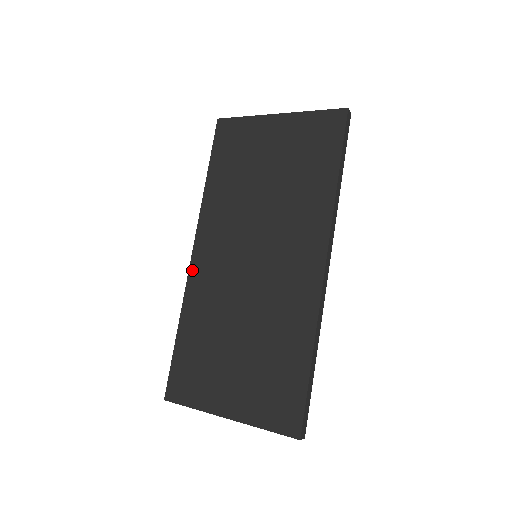
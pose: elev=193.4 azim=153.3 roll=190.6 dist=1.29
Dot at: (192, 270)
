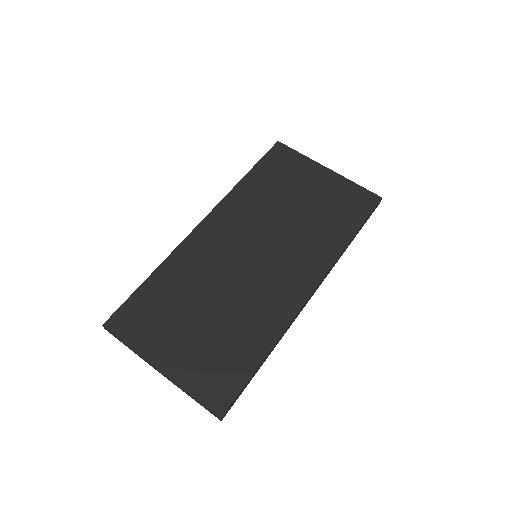
Dot at: (193, 235)
